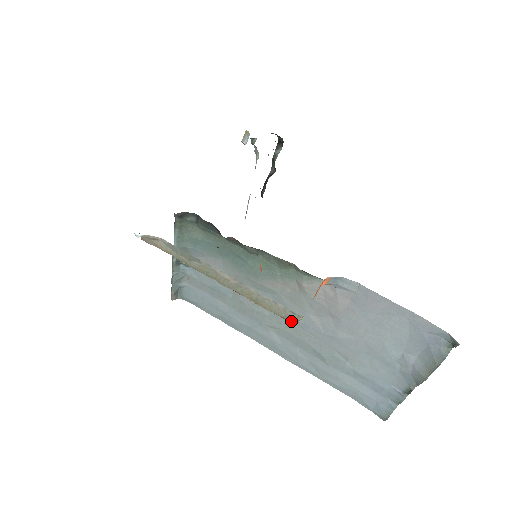
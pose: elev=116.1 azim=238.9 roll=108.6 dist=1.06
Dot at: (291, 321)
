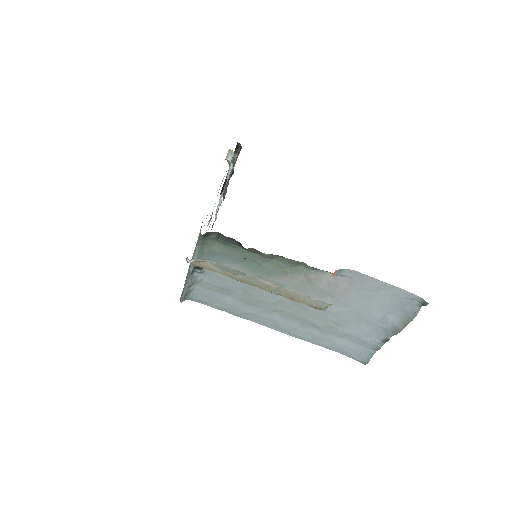
Dot at: (321, 309)
